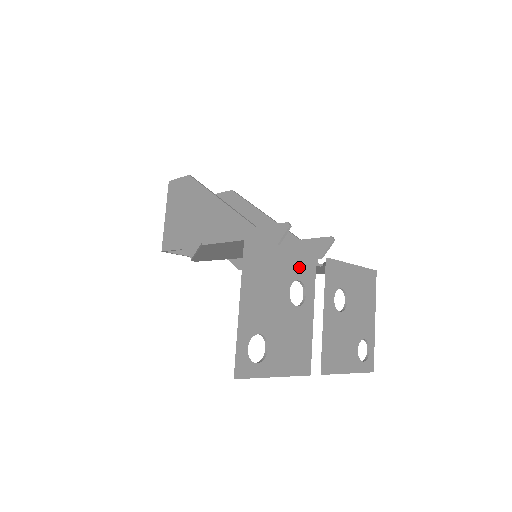
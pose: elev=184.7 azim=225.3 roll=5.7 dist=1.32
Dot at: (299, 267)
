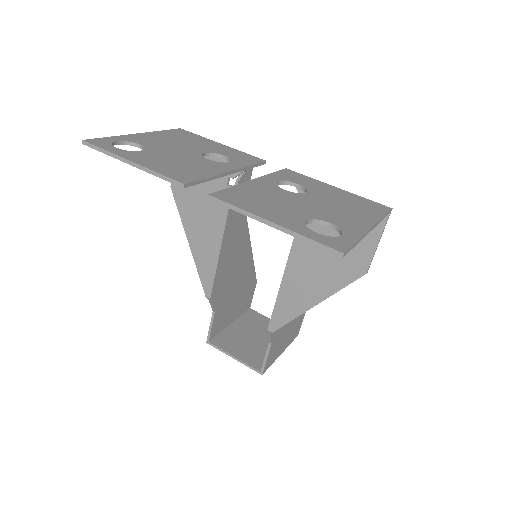
Dot at: (232, 154)
